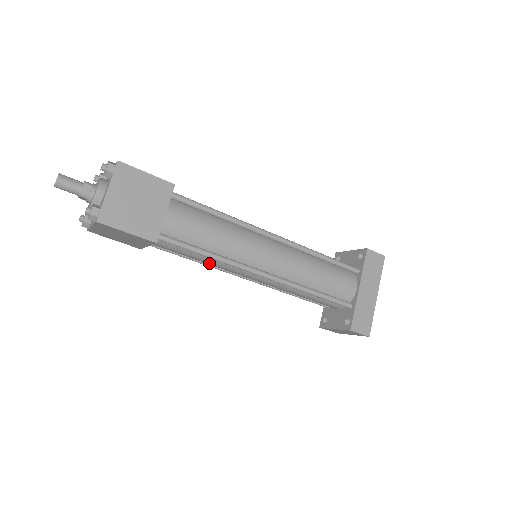
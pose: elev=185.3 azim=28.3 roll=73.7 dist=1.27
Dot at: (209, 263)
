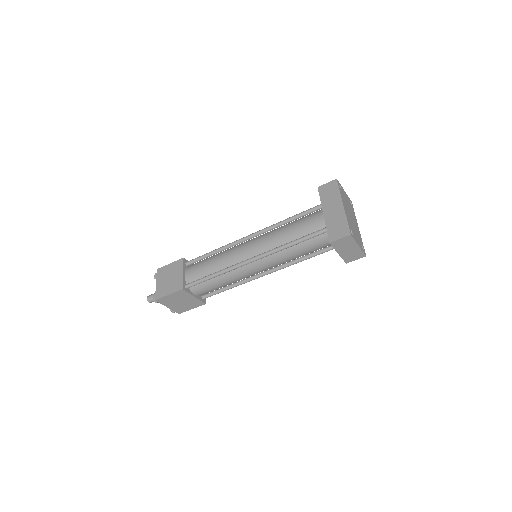
Dot at: (228, 281)
